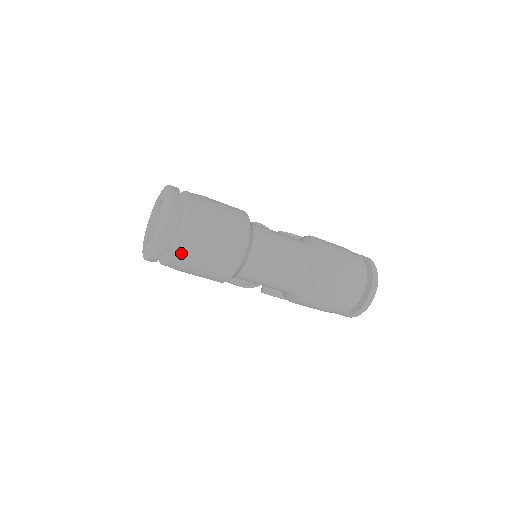
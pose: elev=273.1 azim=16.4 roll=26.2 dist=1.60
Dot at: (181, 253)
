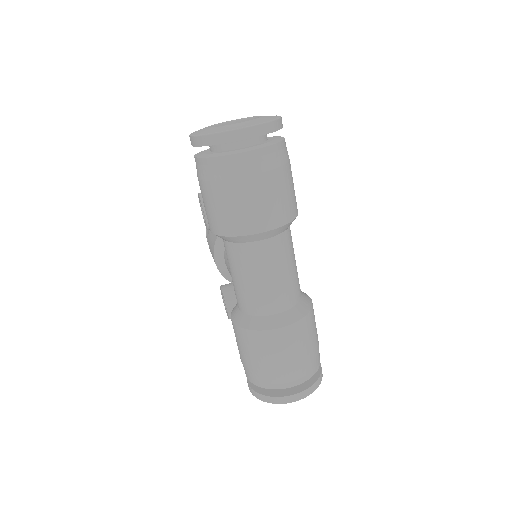
Dot at: (220, 165)
